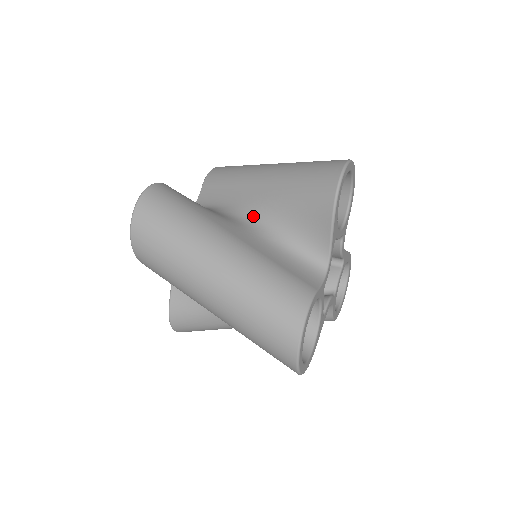
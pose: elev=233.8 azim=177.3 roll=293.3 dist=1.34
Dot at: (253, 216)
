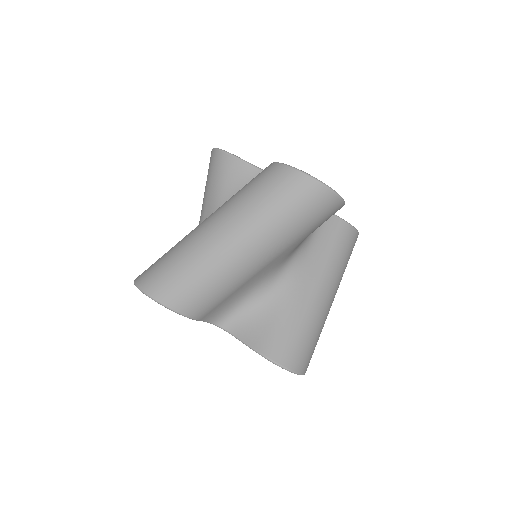
Dot at: occluded
